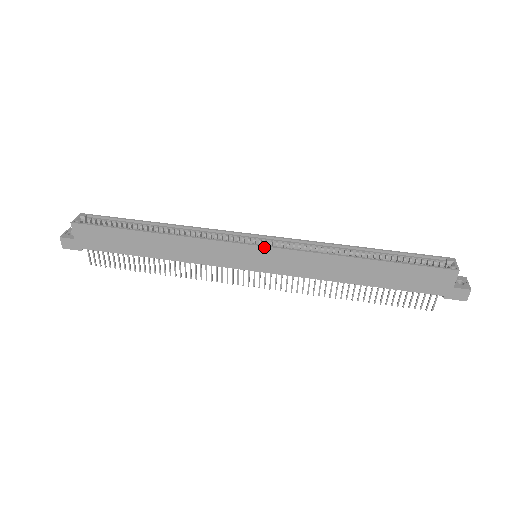
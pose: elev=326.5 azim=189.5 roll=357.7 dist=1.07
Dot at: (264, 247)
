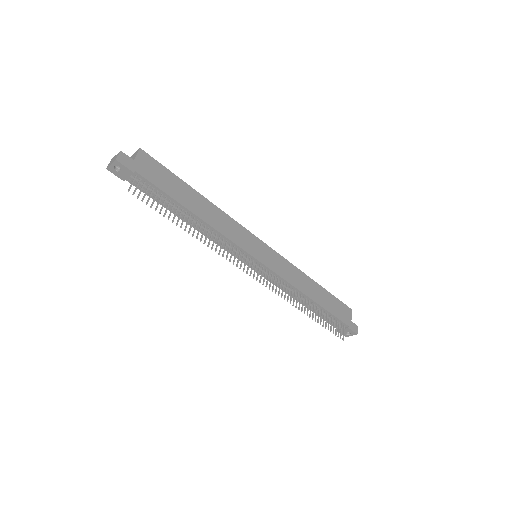
Dot at: (268, 246)
